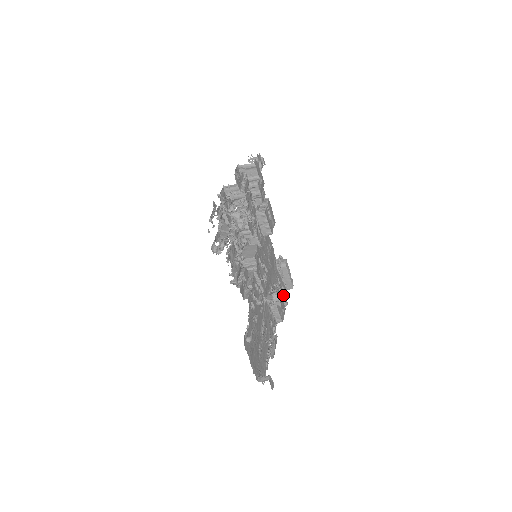
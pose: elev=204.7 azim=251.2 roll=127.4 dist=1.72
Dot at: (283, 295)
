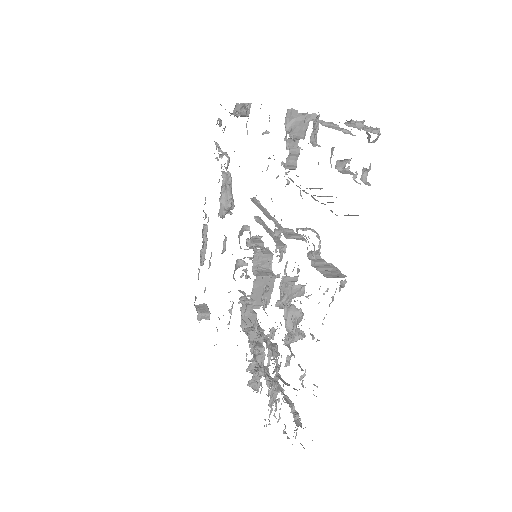
Dot at: occluded
